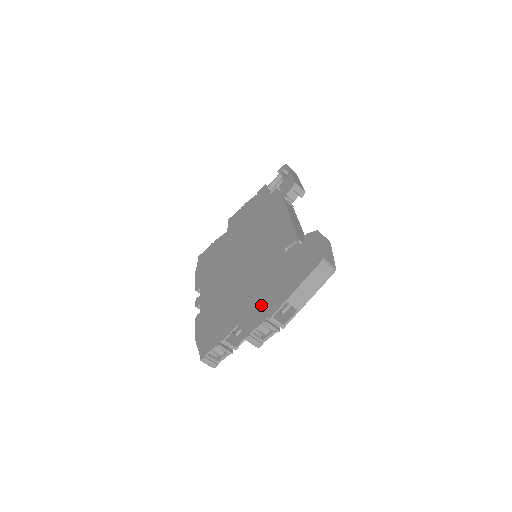
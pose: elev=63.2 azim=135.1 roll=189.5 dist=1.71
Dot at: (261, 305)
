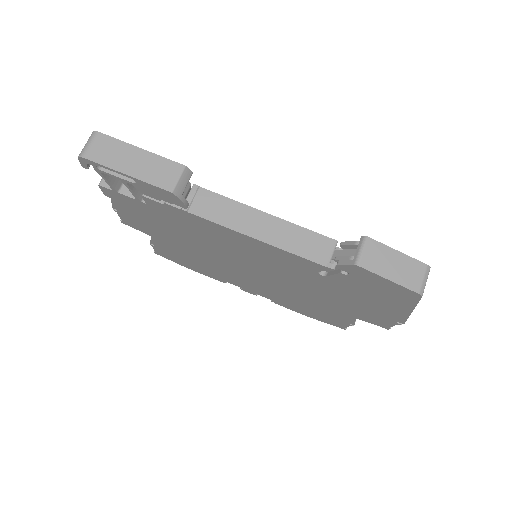
Dot at: (370, 313)
